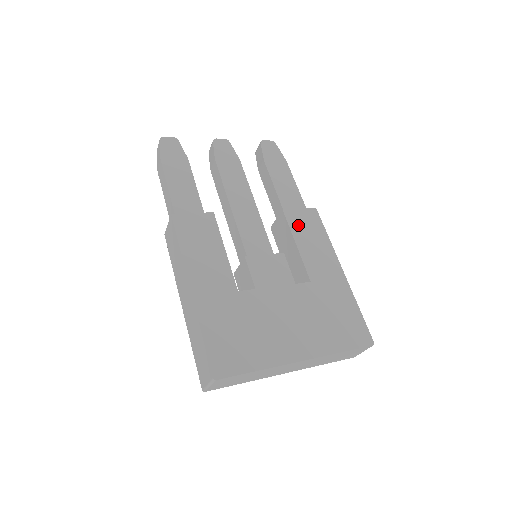
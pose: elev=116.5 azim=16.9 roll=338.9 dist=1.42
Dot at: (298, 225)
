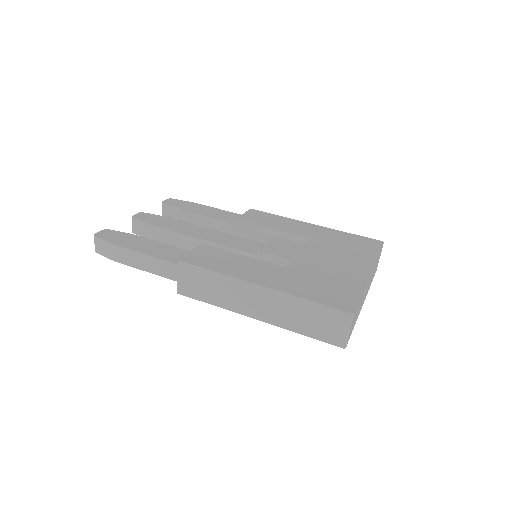
Dot at: (256, 220)
